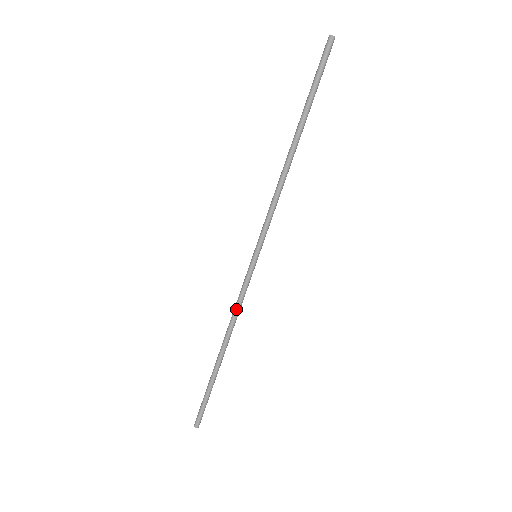
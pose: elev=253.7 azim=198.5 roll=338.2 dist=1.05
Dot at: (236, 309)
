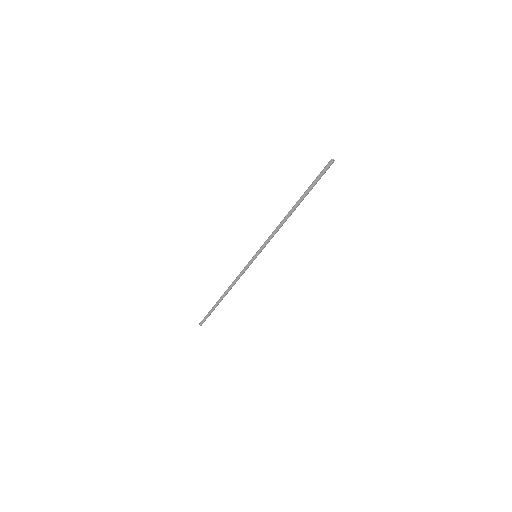
Dot at: (238, 279)
